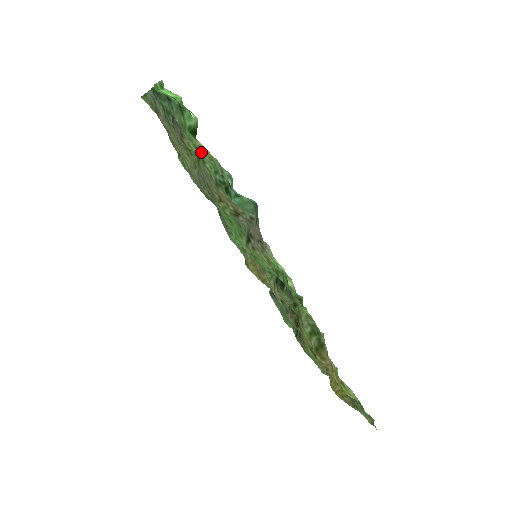
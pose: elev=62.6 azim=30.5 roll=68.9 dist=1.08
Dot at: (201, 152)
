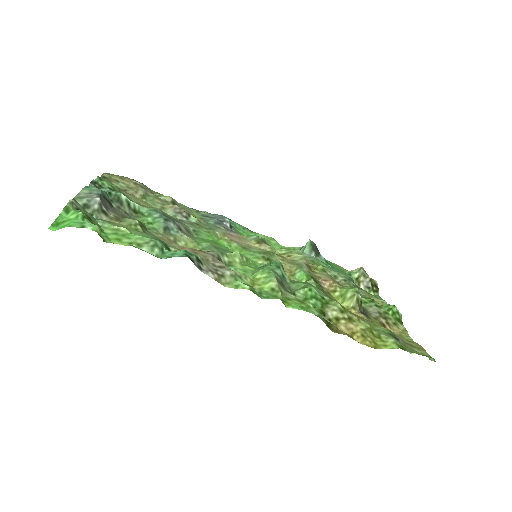
Dot at: (132, 231)
